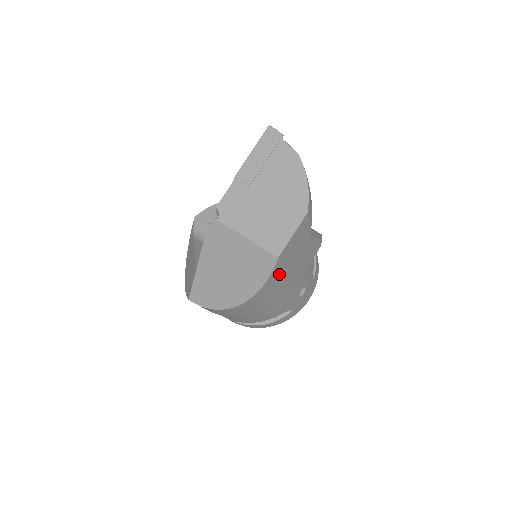
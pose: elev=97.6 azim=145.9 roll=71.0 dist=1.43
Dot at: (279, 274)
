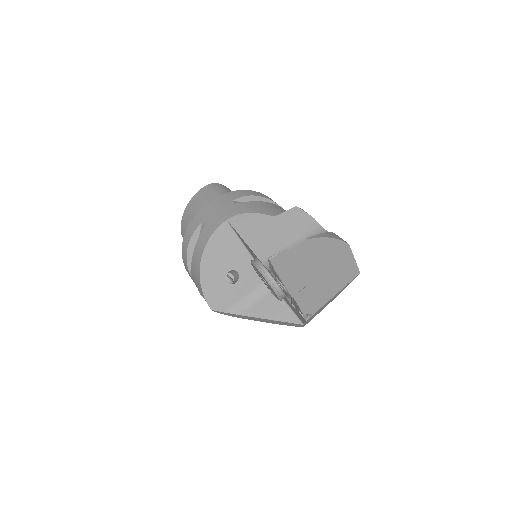
Dot at: occluded
